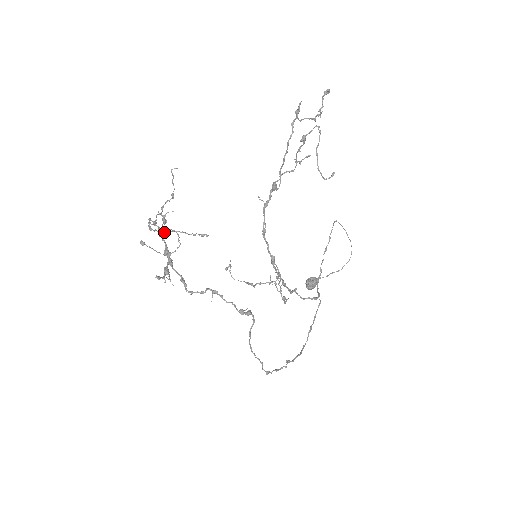
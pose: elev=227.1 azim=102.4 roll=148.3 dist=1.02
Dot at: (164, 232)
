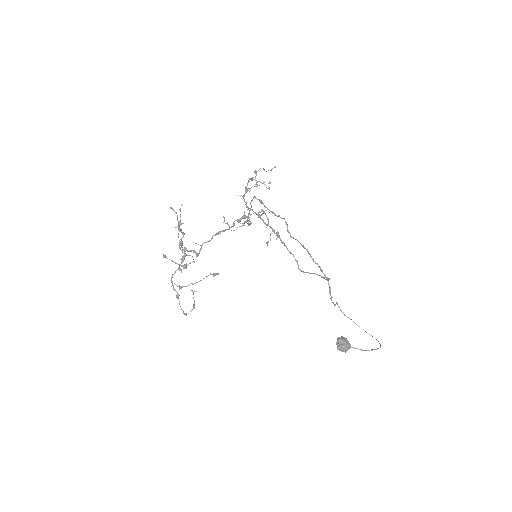
Dot at: (181, 258)
